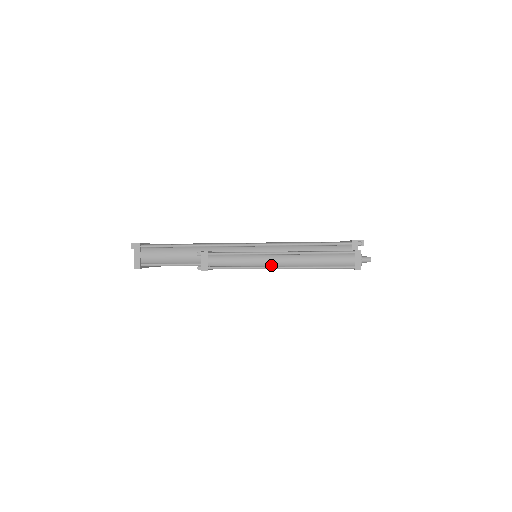
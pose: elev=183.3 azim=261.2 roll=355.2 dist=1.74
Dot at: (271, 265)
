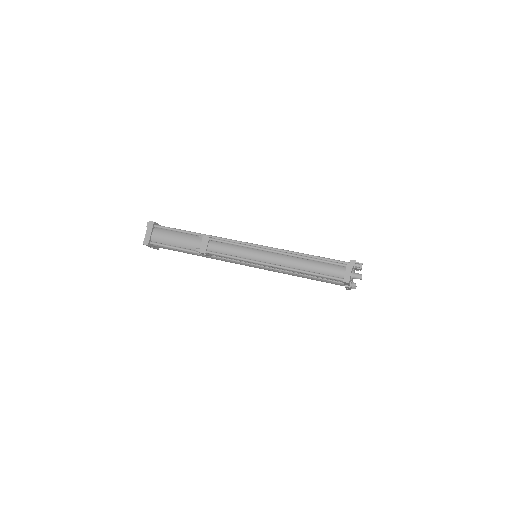
Dot at: (265, 261)
